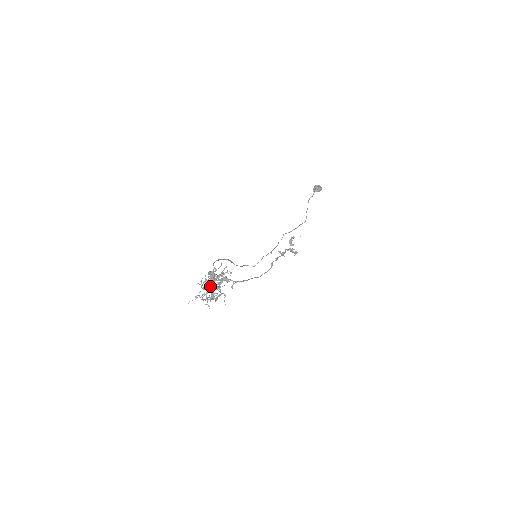
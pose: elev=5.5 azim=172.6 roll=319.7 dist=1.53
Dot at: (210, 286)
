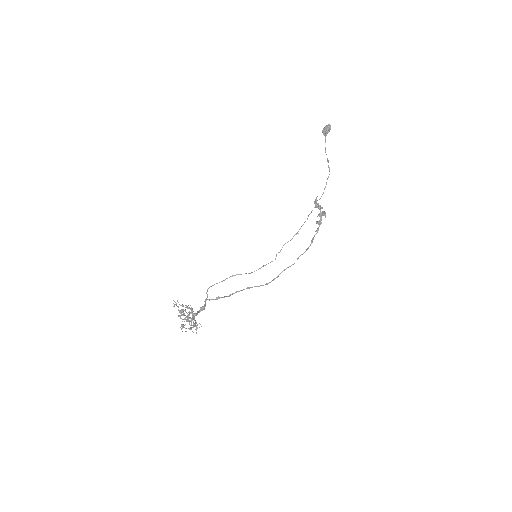
Dot at: occluded
